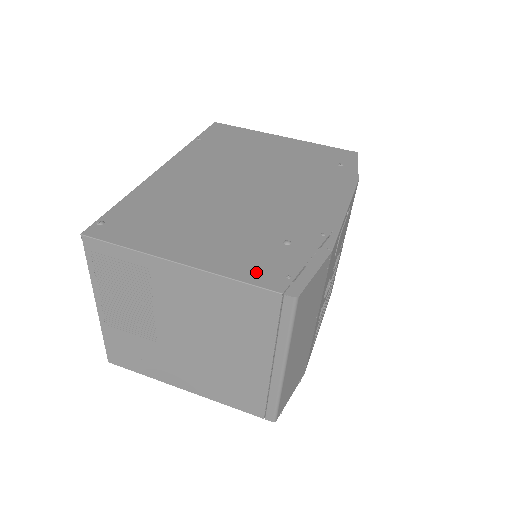
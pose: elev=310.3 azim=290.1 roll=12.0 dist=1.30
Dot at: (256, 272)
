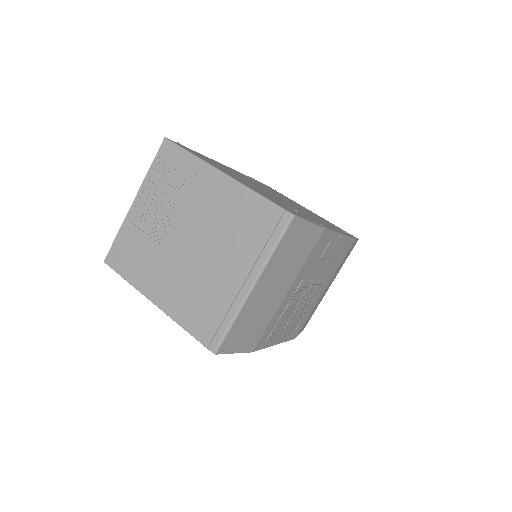
Dot at: (271, 199)
